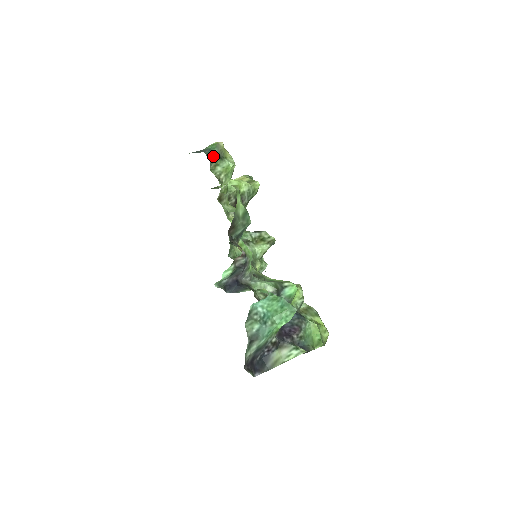
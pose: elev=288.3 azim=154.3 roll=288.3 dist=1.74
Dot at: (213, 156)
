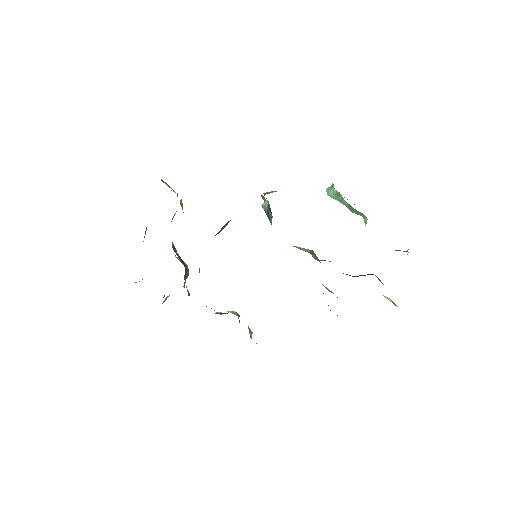
Dot at: occluded
